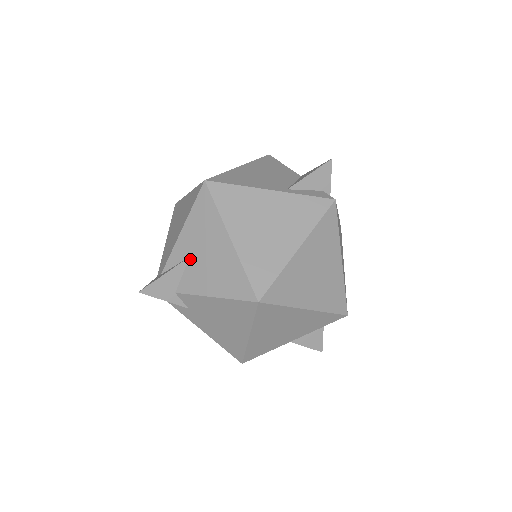
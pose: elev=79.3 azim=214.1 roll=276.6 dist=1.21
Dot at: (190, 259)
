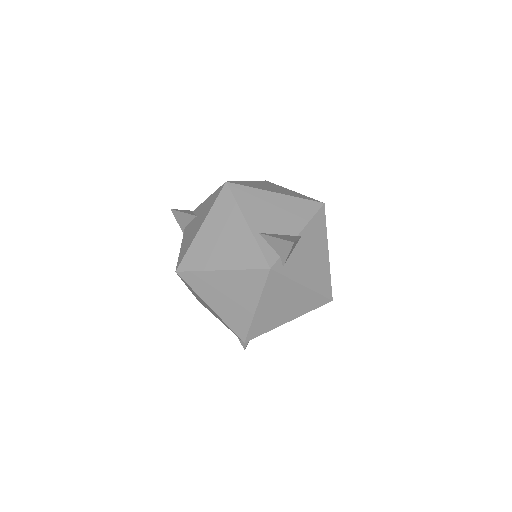
Dot at: (196, 217)
